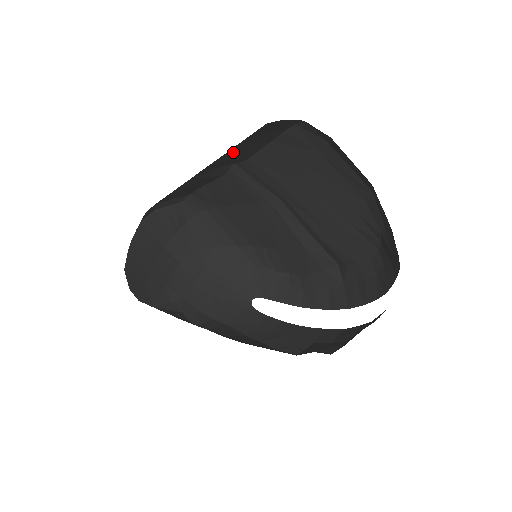
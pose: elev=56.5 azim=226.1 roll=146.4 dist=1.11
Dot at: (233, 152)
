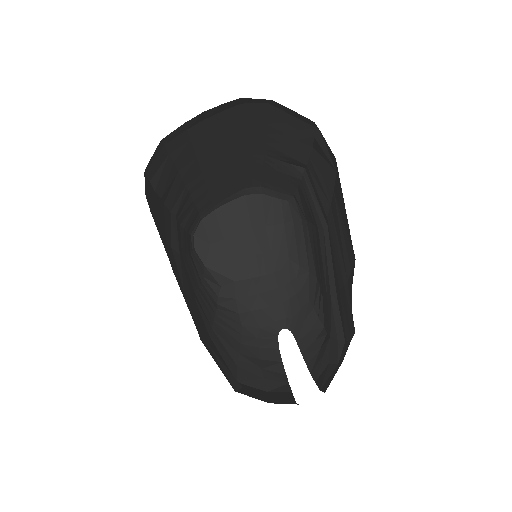
Dot at: (275, 140)
